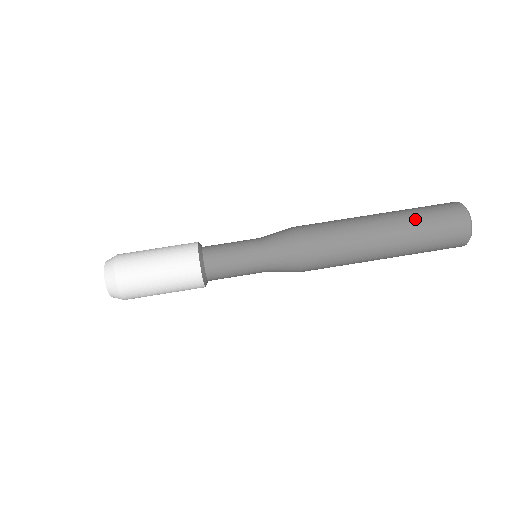
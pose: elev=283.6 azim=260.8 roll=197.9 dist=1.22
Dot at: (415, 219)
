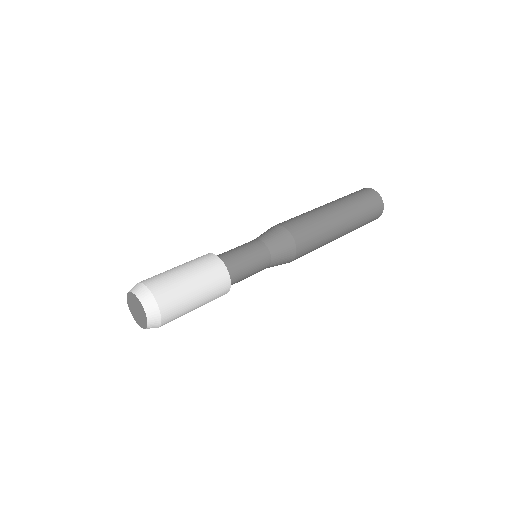
Dot at: (348, 199)
